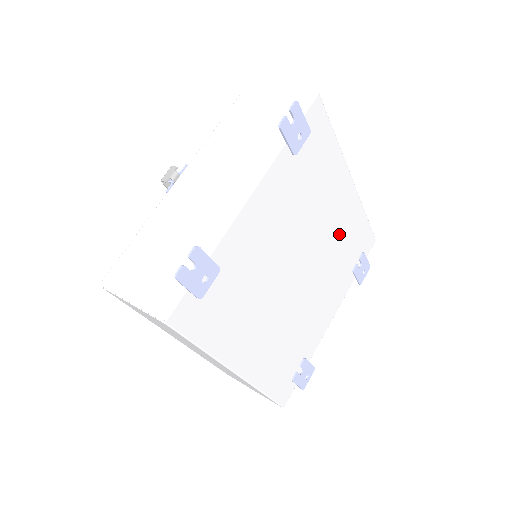
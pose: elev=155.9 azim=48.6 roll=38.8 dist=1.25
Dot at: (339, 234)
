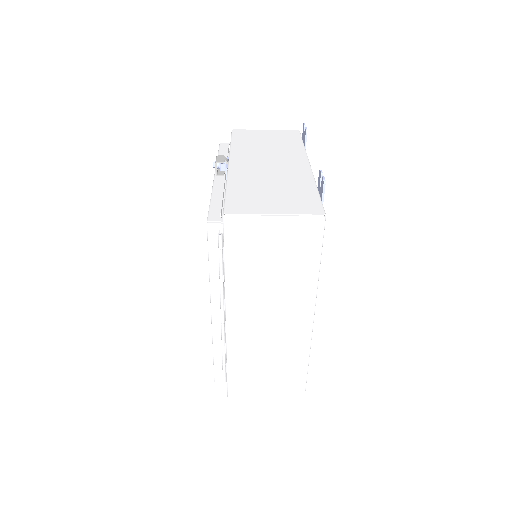
Dot at: occluded
